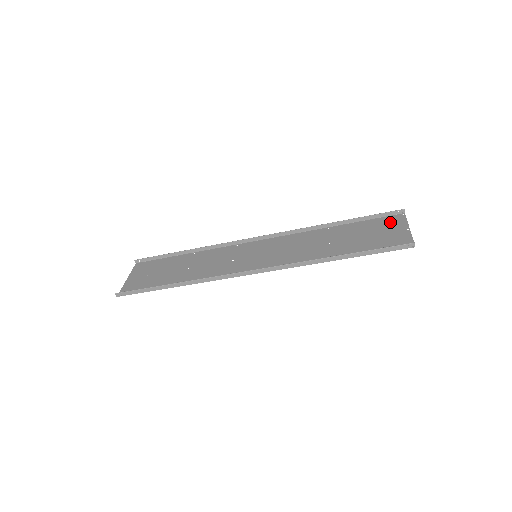
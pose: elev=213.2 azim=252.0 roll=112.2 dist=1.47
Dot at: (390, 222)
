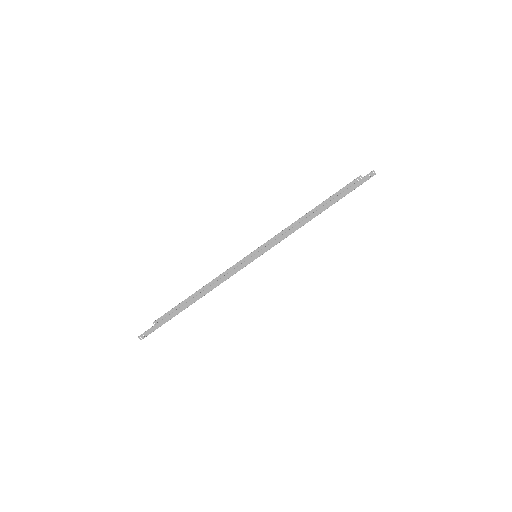
Dot at: occluded
